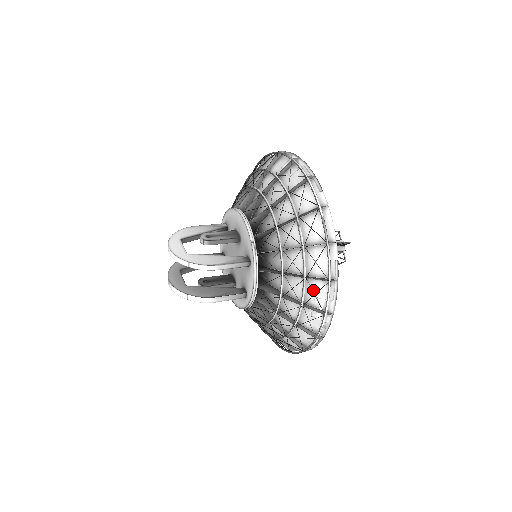
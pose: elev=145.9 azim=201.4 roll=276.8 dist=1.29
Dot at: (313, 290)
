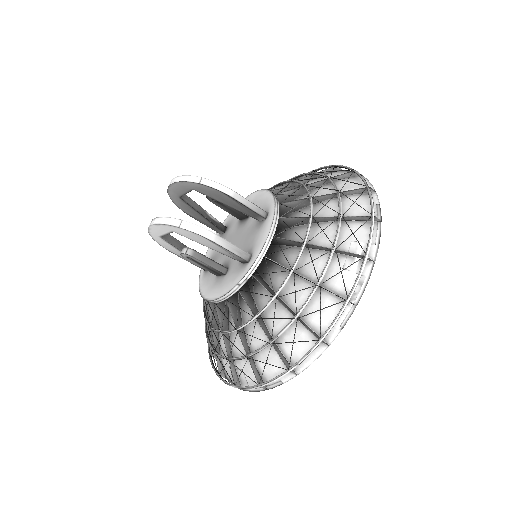
Dot at: (349, 233)
